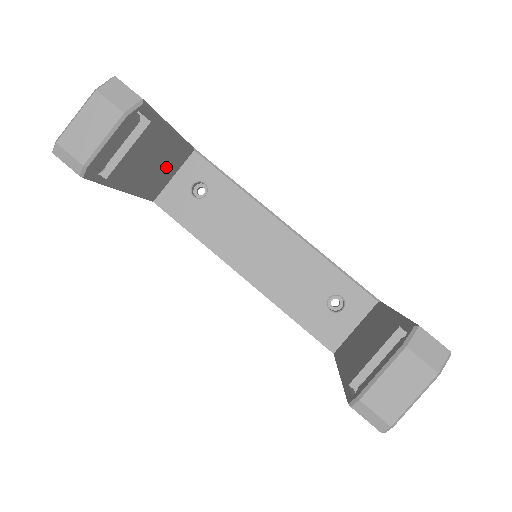
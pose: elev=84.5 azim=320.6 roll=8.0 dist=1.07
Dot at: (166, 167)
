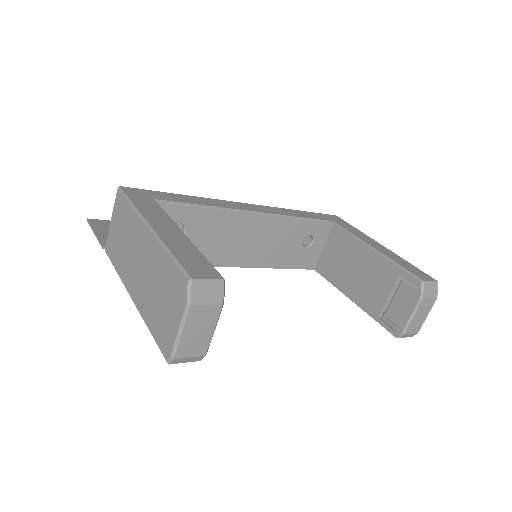
Dot at: occluded
